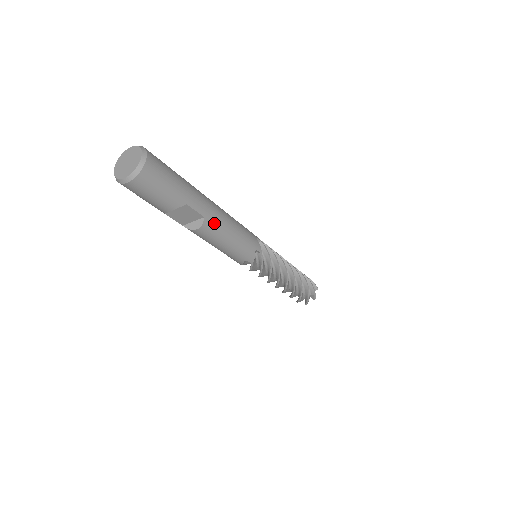
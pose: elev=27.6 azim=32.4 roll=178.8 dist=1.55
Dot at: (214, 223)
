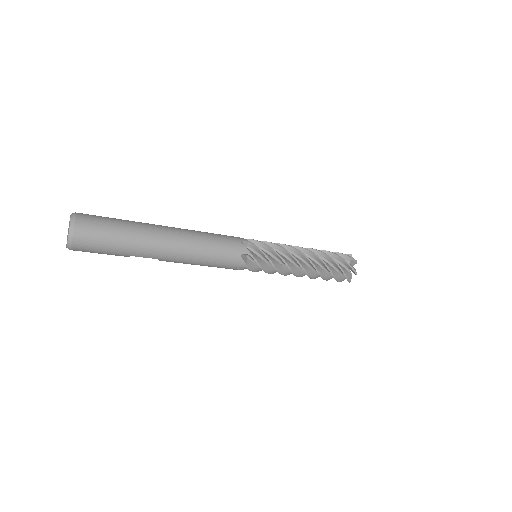
Dot at: (171, 260)
